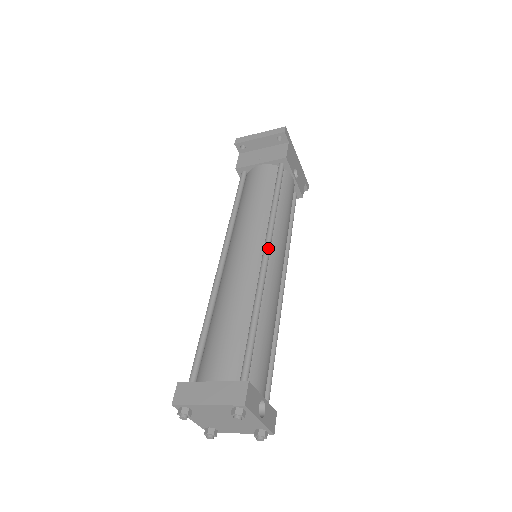
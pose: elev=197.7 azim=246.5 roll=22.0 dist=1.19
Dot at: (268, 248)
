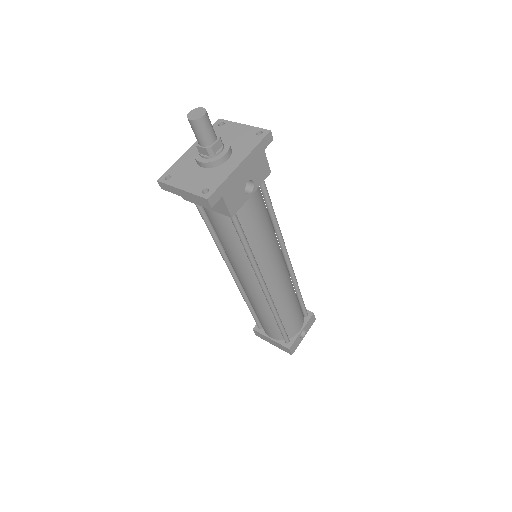
Dot at: (264, 288)
